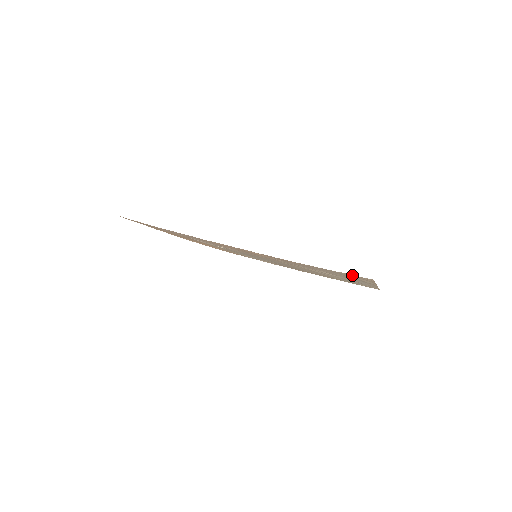
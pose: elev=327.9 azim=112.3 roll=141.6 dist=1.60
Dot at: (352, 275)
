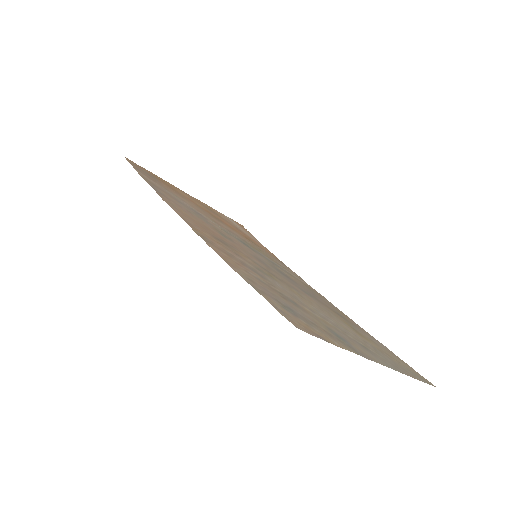
Dot at: (277, 307)
